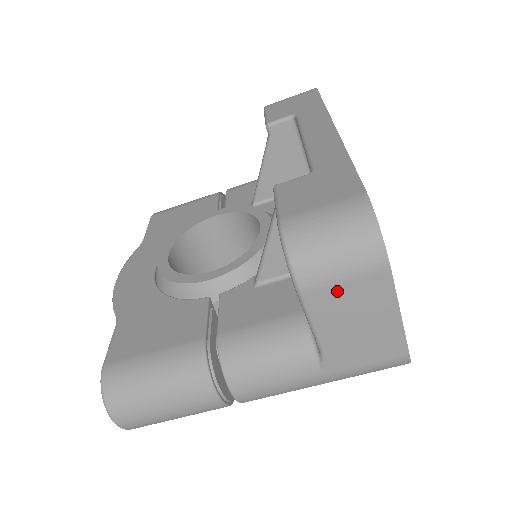
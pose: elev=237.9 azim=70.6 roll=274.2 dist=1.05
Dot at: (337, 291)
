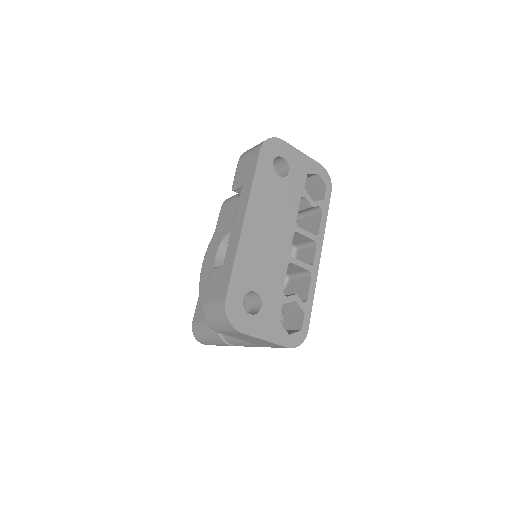
Dot at: (231, 334)
